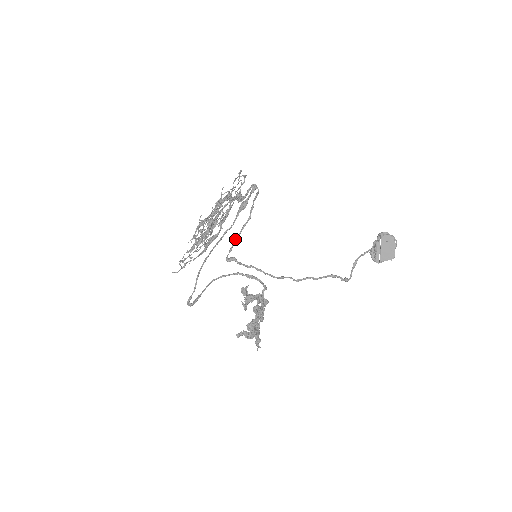
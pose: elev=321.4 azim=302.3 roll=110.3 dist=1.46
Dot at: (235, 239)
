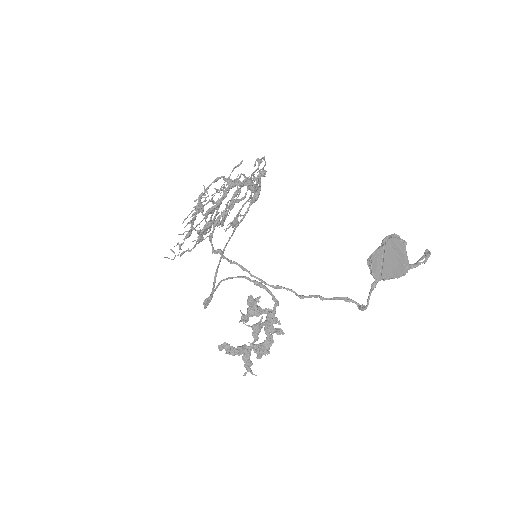
Dot at: (213, 224)
